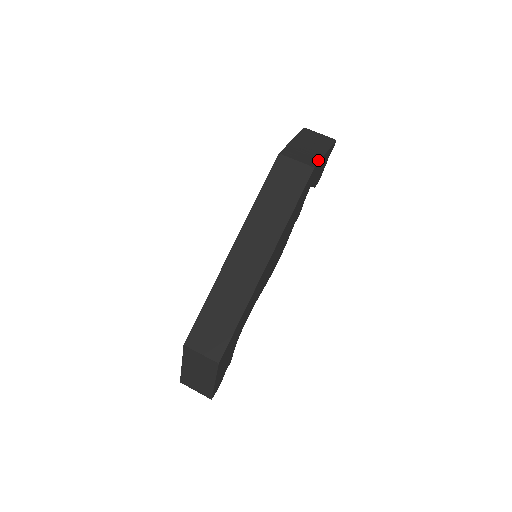
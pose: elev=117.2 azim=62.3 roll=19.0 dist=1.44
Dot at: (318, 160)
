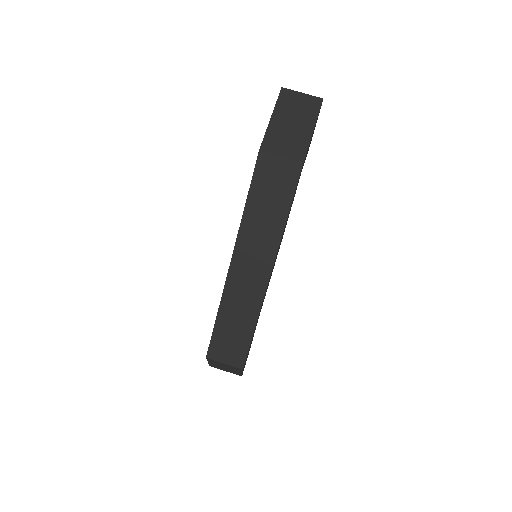
Dot at: (306, 147)
